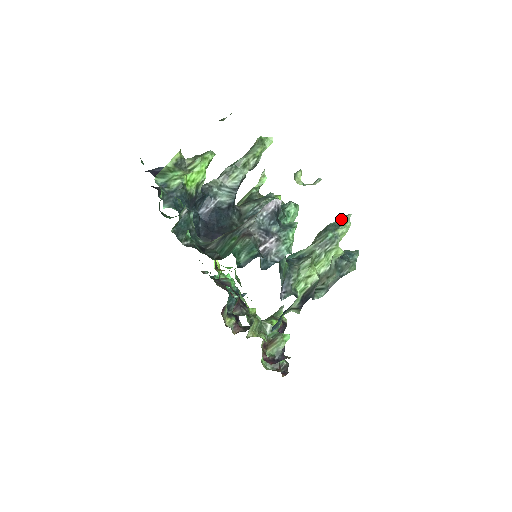
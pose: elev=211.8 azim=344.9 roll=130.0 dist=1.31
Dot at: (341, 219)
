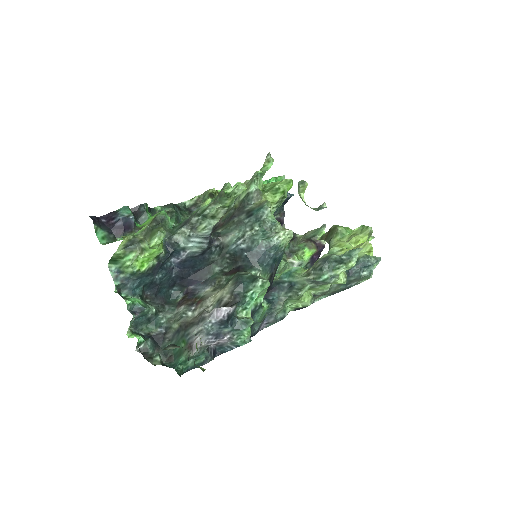
Dot at: occluded
